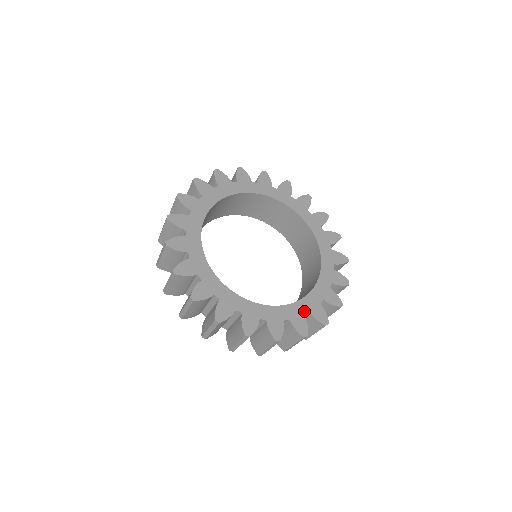
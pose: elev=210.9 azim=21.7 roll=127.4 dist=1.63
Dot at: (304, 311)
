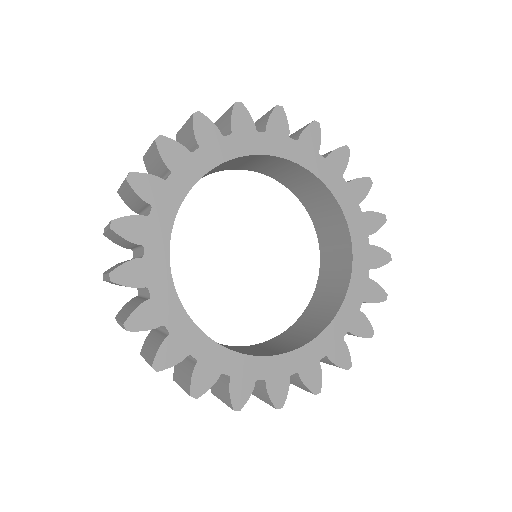
Dot at: (227, 369)
